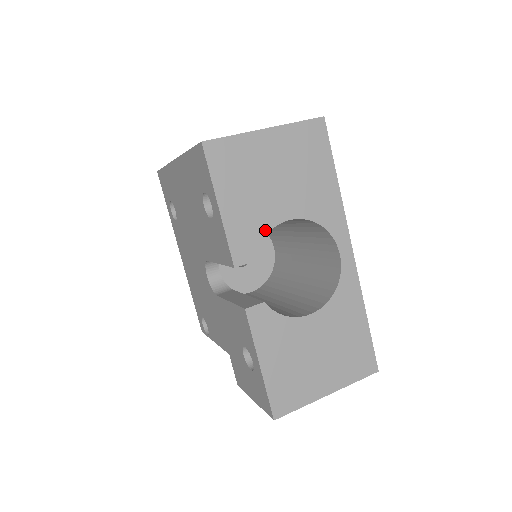
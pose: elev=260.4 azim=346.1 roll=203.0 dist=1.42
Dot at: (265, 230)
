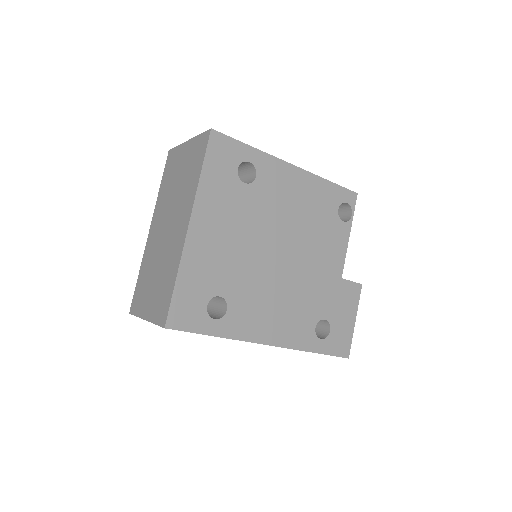
Dot at: occluded
